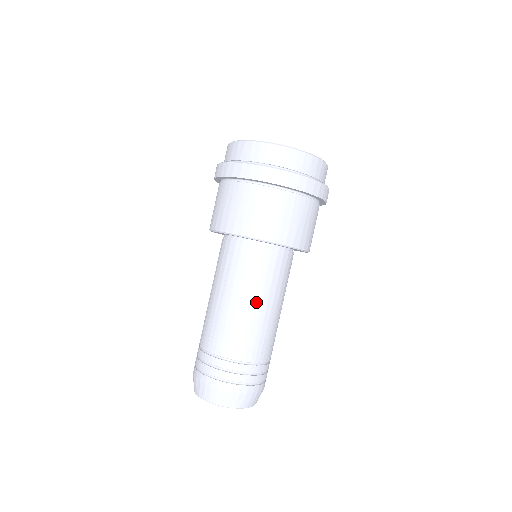
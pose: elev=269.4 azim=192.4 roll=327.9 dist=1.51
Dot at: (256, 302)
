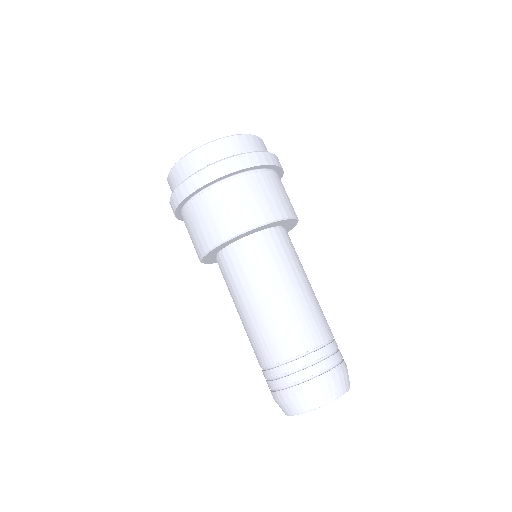
Dot at: (300, 282)
